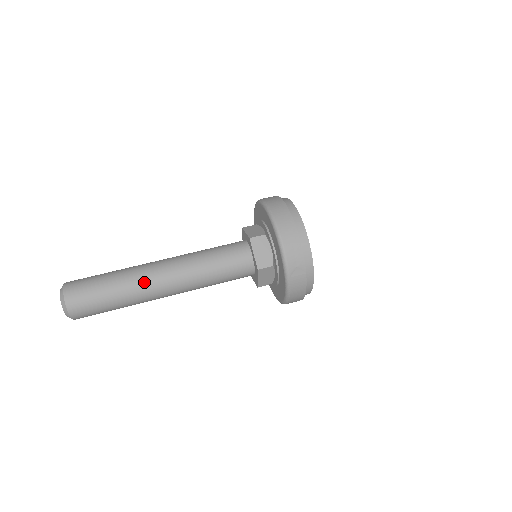
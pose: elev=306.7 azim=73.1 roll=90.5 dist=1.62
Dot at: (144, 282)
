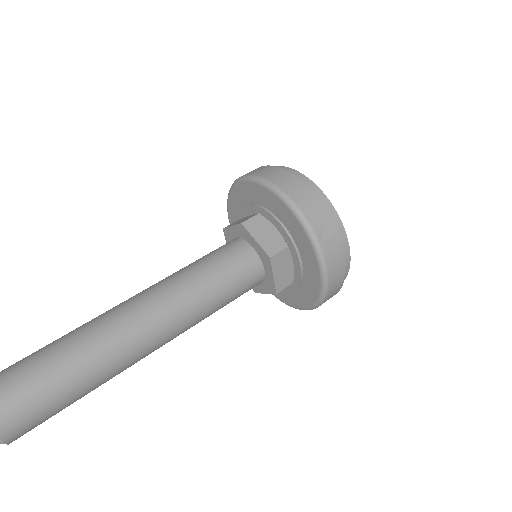
Dot at: (110, 332)
